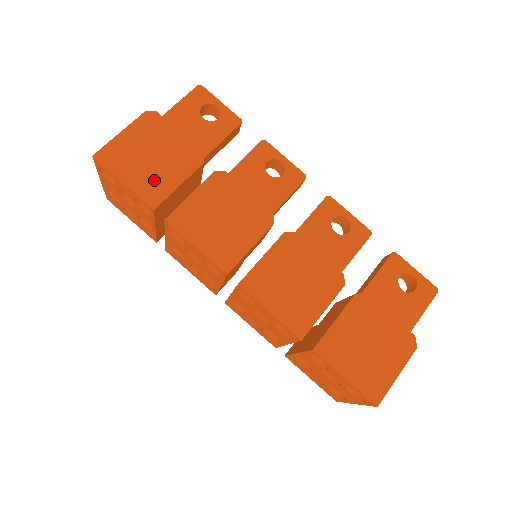
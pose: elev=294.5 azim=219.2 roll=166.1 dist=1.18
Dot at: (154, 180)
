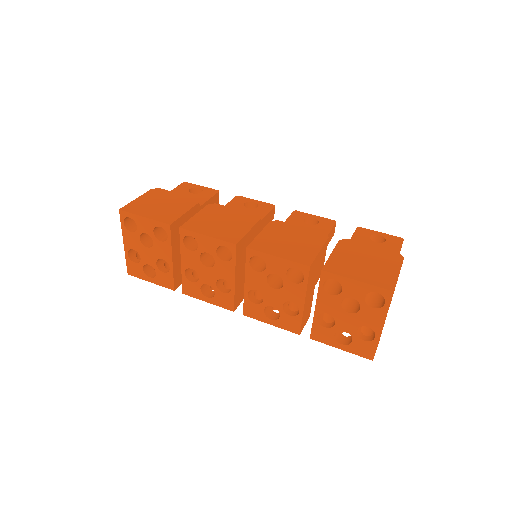
Dot at: (166, 213)
